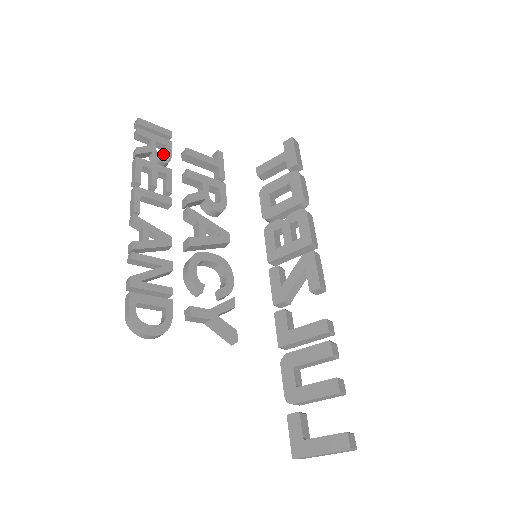
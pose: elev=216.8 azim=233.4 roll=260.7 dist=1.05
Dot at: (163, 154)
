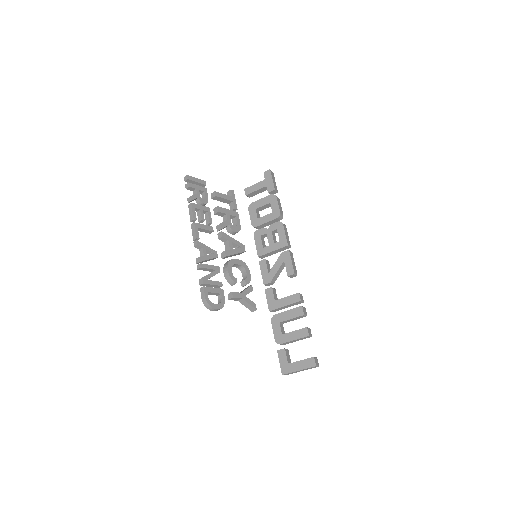
Dot at: (202, 197)
